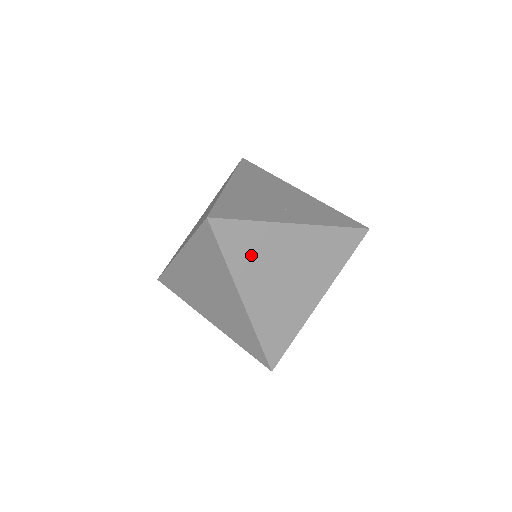
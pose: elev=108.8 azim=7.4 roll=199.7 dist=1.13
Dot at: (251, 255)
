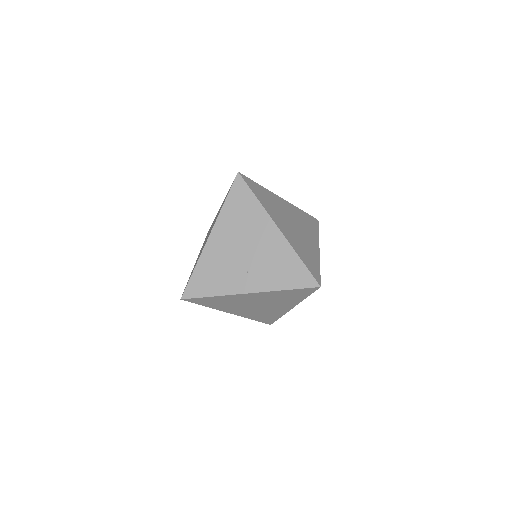
Dot at: (223, 304)
